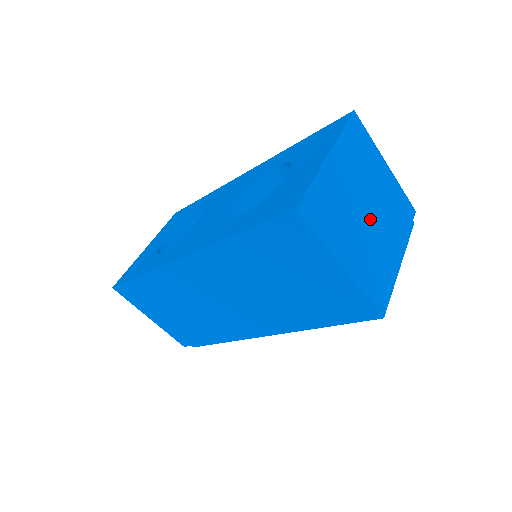
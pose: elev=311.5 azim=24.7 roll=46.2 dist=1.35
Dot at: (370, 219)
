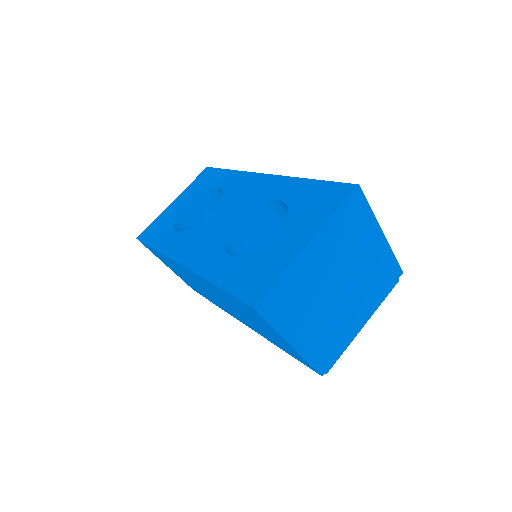
Dot at: (339, 295)
